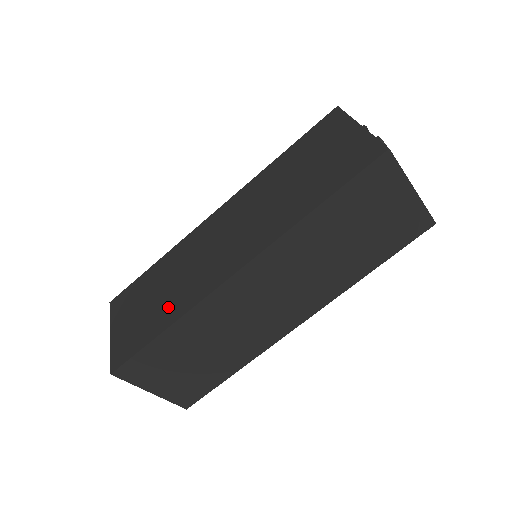
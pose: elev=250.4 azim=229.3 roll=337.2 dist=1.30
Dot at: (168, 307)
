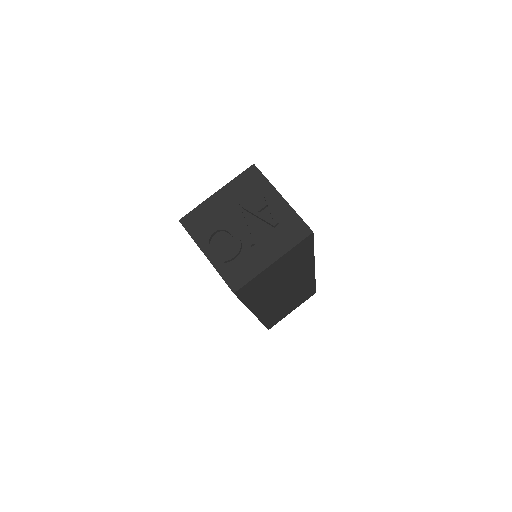
Dot at: occluded
